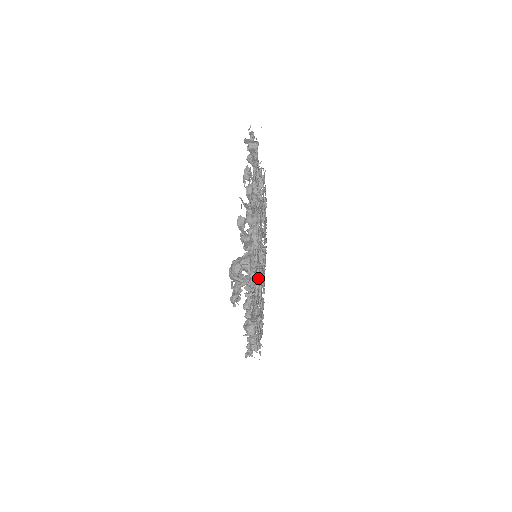
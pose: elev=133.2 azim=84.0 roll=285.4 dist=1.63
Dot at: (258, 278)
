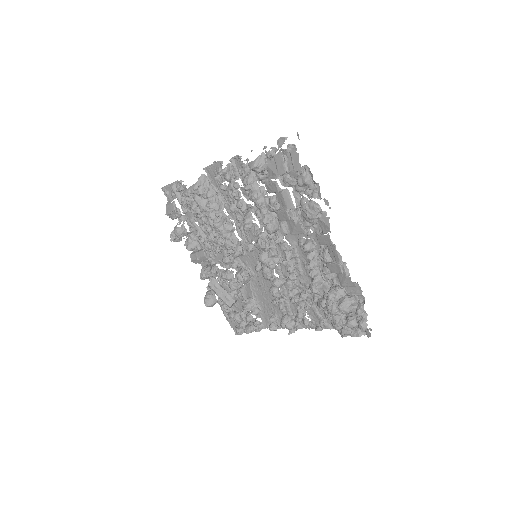
Dot at: occluded
